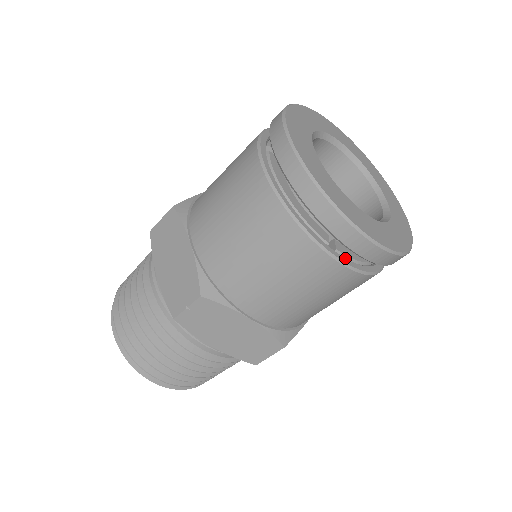
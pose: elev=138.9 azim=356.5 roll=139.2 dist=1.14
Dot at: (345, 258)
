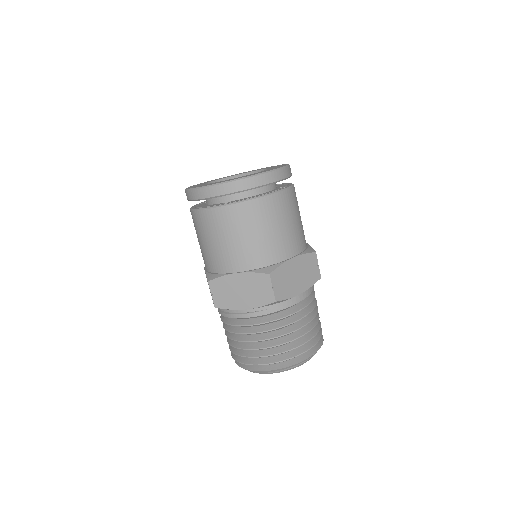
Dot at: (232, 202)
